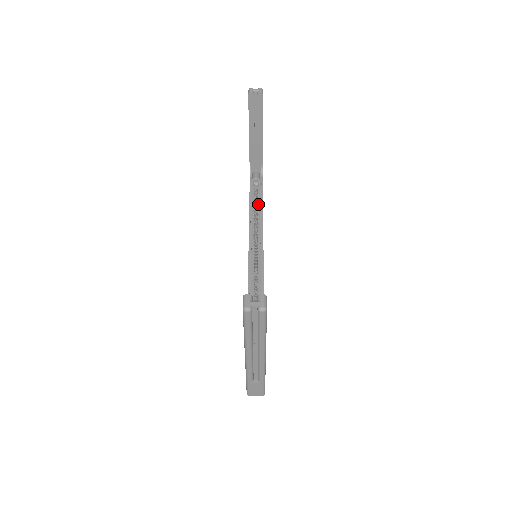
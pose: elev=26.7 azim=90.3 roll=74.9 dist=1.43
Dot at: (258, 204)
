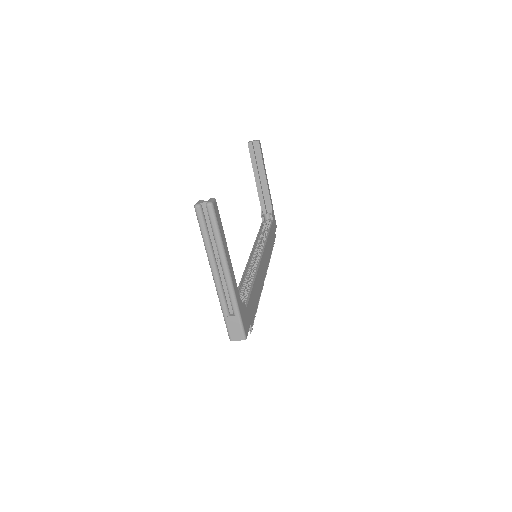
Dot at: (266, 231)
